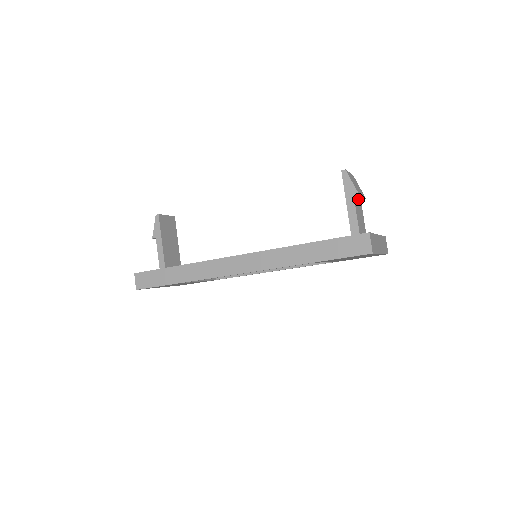
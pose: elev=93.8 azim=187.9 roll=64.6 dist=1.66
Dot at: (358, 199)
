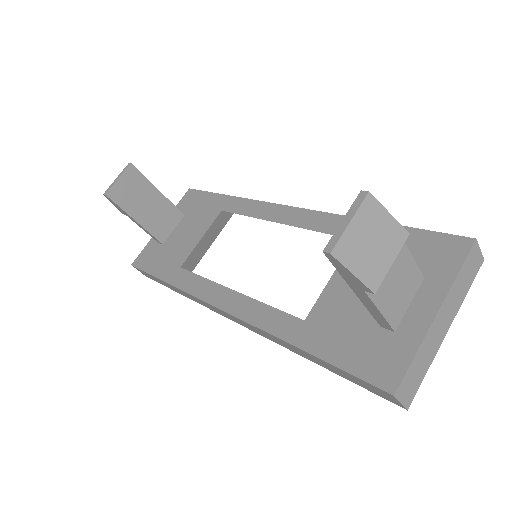
Dot at: occluded
